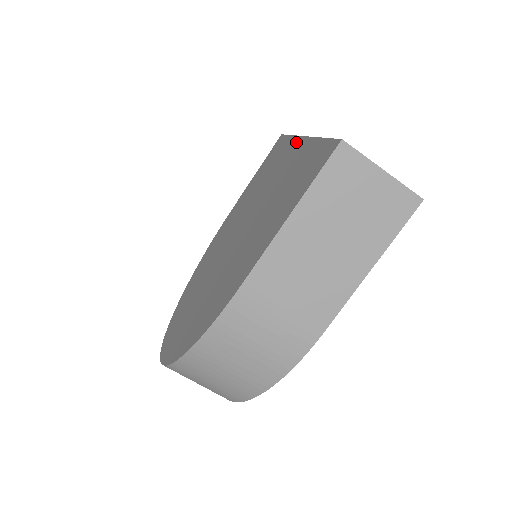
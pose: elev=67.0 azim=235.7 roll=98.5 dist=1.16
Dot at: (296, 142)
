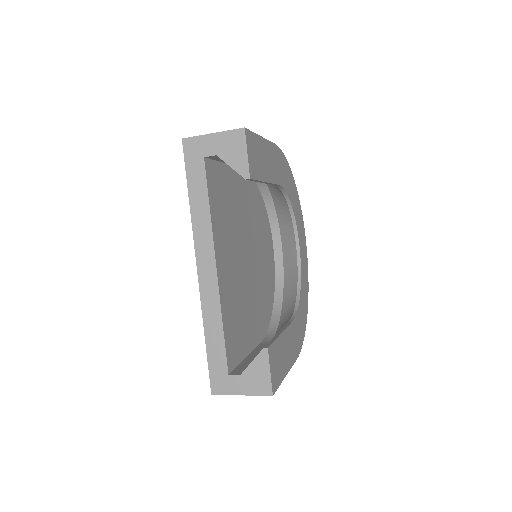
Dot at: occluded
